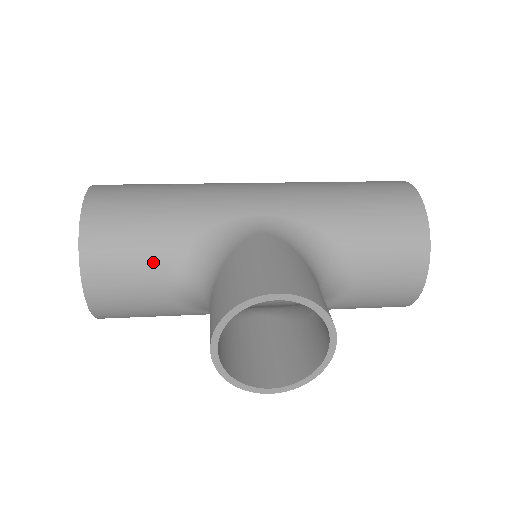
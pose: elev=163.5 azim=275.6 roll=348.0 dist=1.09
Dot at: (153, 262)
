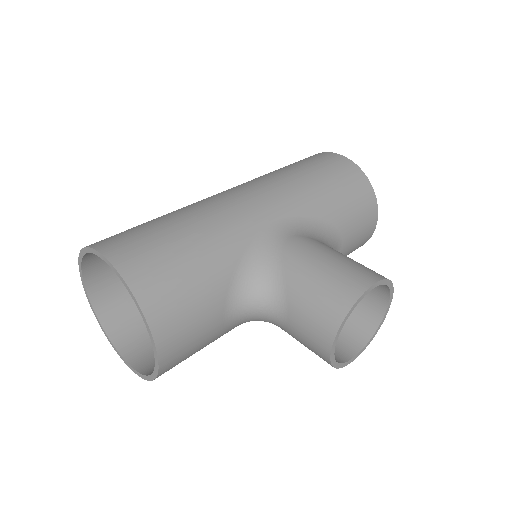
Dot at: (214, 302)
